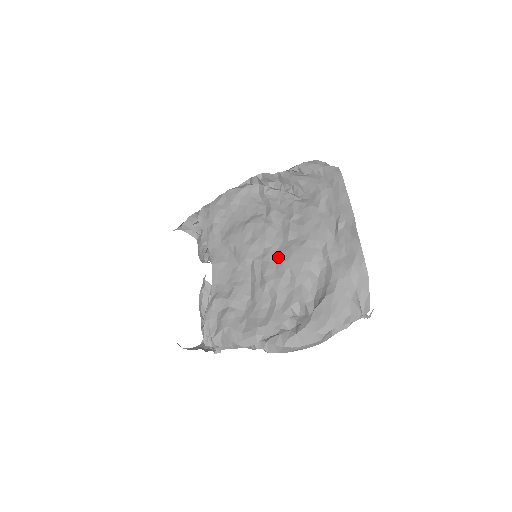
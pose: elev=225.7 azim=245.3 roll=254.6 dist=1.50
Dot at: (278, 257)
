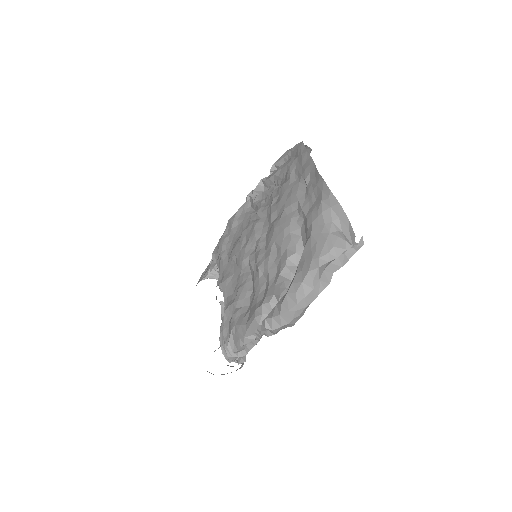
Dot at: (266, 241)
